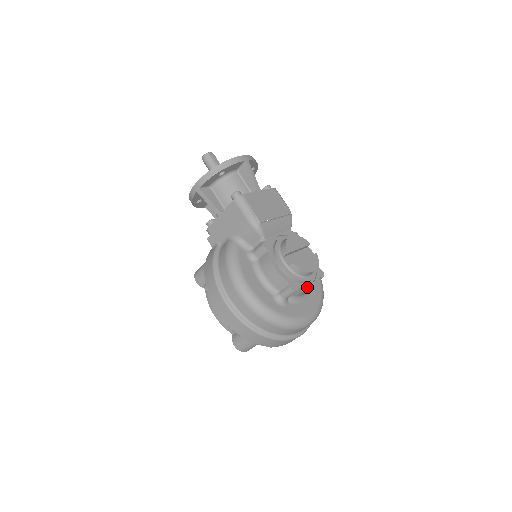
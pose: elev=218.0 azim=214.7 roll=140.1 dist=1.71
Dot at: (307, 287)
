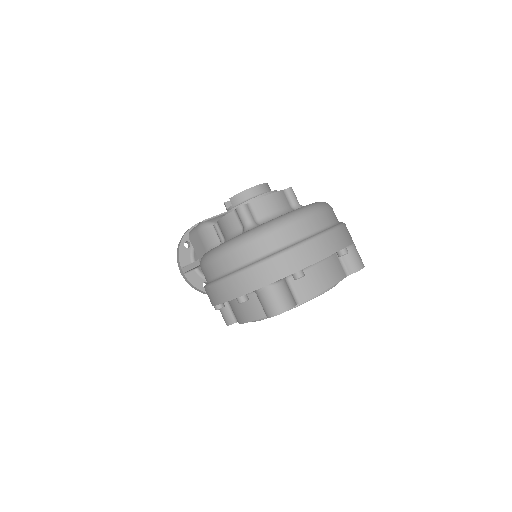
Dot at: (261, 198)
